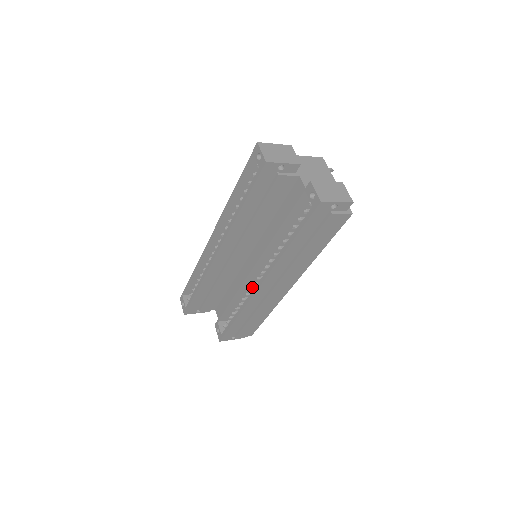
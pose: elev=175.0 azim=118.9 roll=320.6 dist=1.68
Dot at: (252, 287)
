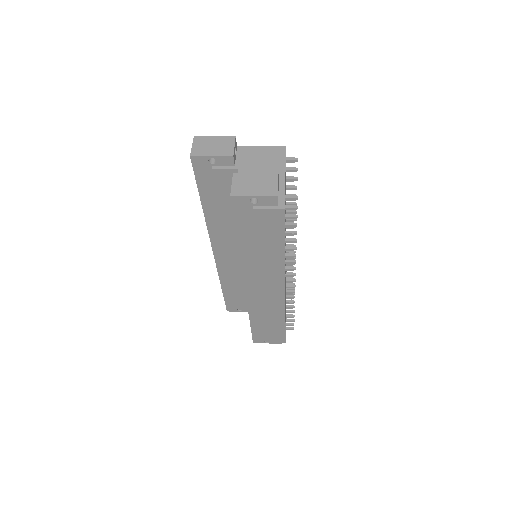
Dot at: occluded
